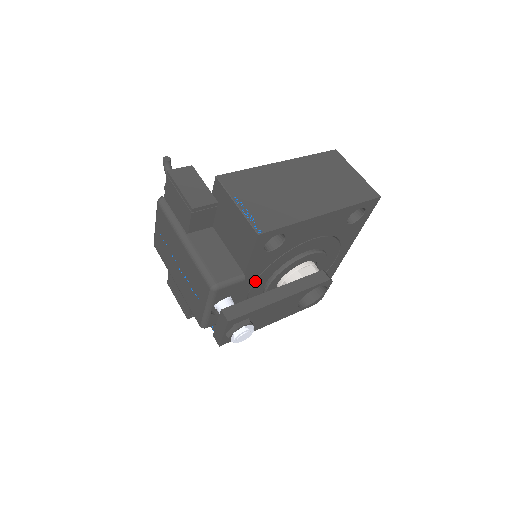
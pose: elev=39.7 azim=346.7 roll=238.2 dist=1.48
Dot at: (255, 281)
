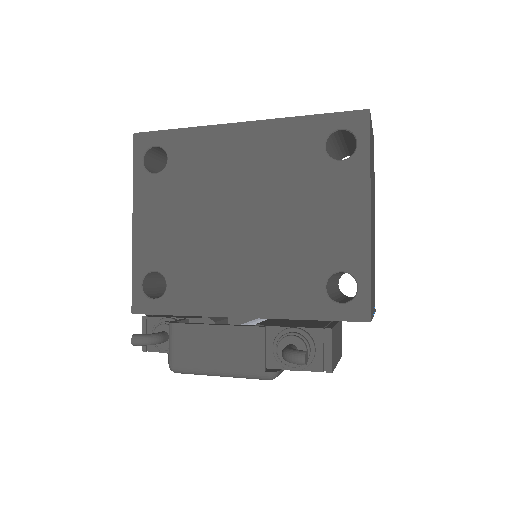
Dot at: occluded
